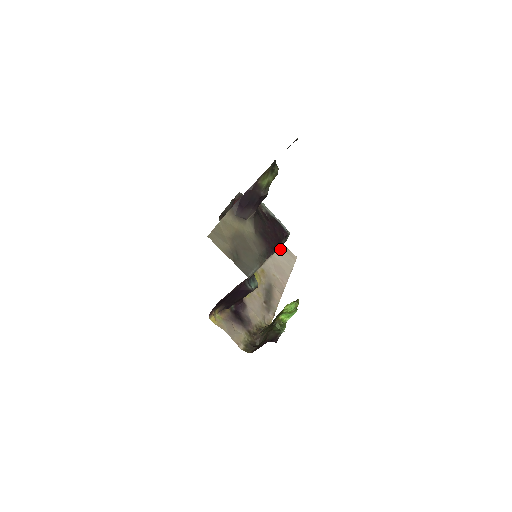
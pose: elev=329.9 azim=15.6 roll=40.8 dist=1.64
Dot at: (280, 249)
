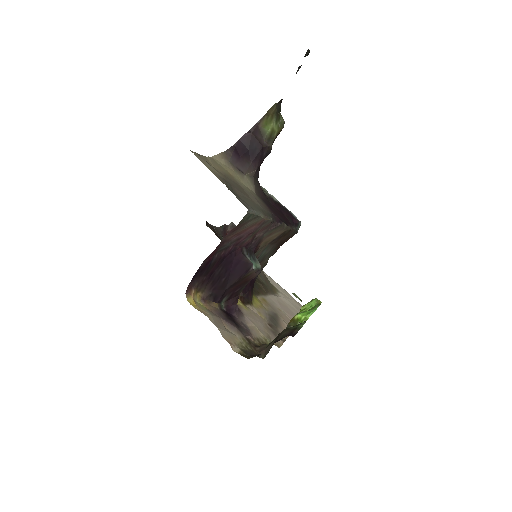
Dot at: (285, 295)
